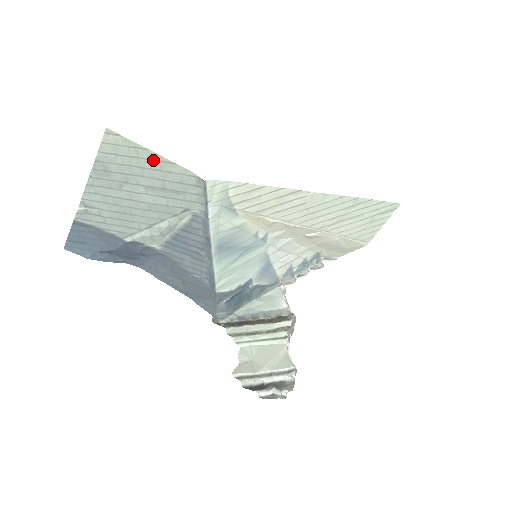
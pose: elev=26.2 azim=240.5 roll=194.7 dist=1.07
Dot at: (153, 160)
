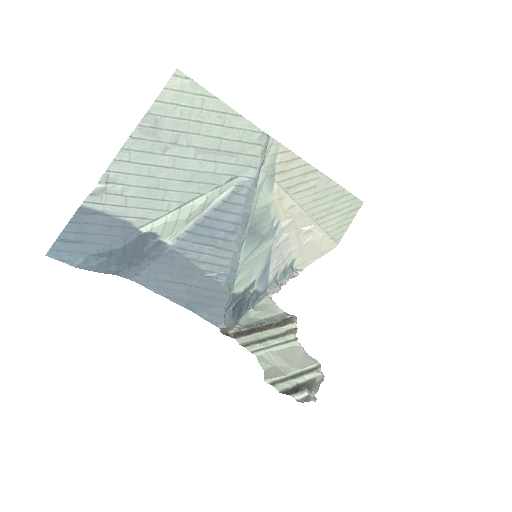
Dot at: (218, 112)
